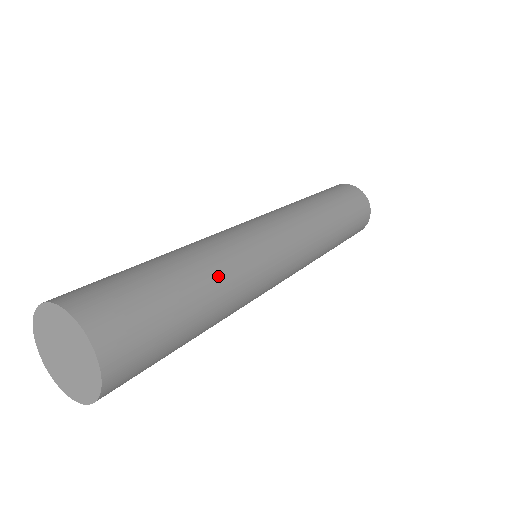
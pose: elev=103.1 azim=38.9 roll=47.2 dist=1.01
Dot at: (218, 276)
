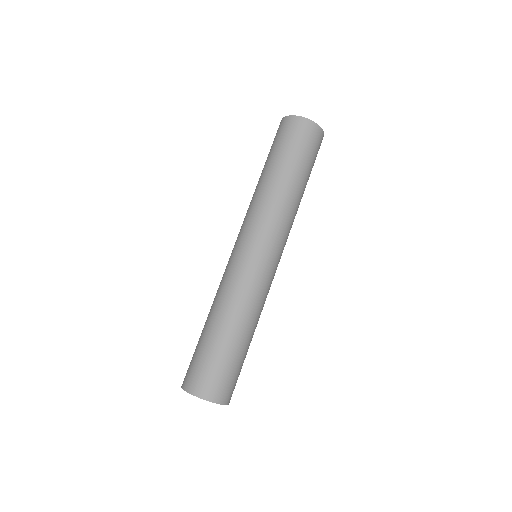
Dot at: (248, 321)
